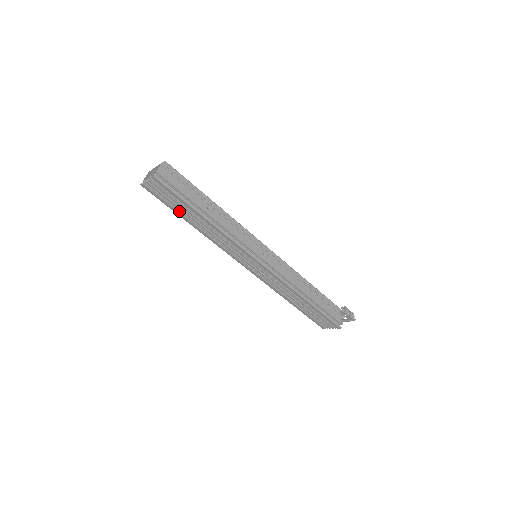
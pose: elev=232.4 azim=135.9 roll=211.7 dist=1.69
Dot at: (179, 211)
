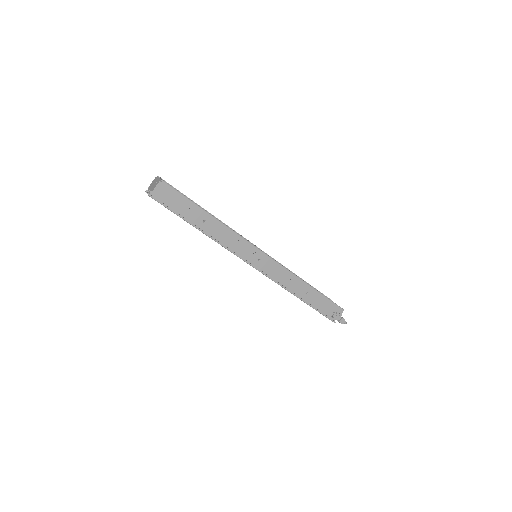
Dot at: occluded
